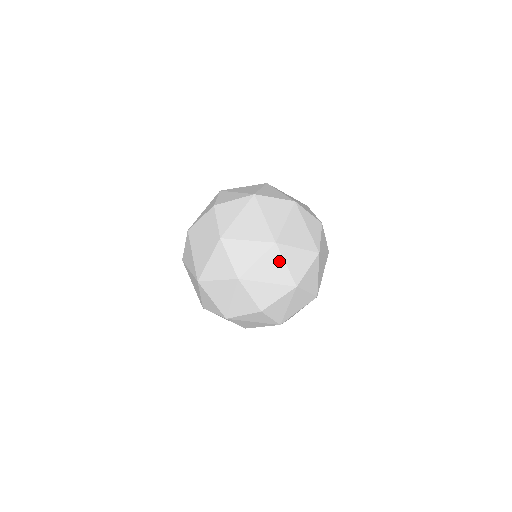
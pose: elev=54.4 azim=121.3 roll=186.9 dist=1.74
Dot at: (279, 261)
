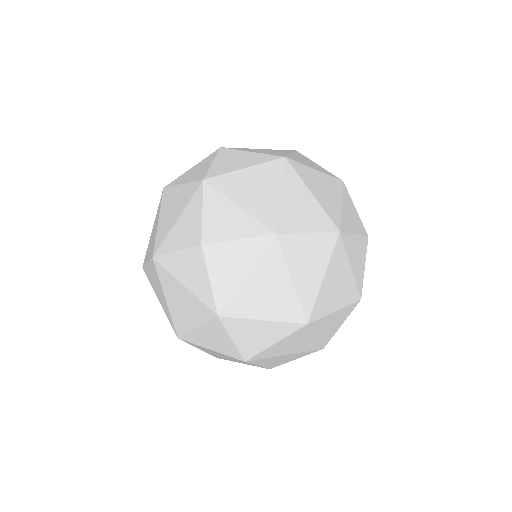
Dot at: (307, 337)
